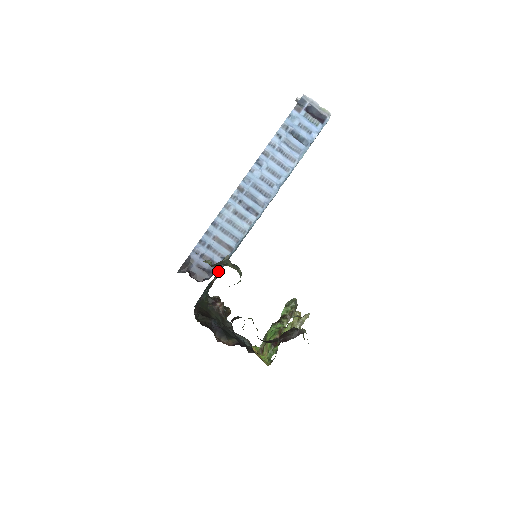
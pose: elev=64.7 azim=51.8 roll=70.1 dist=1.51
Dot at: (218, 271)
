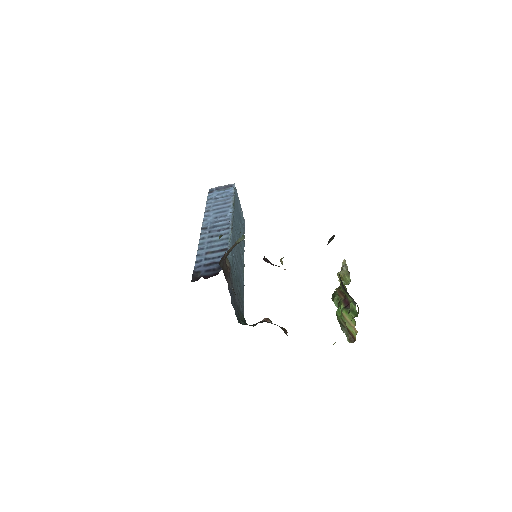
Dot at: occluded
